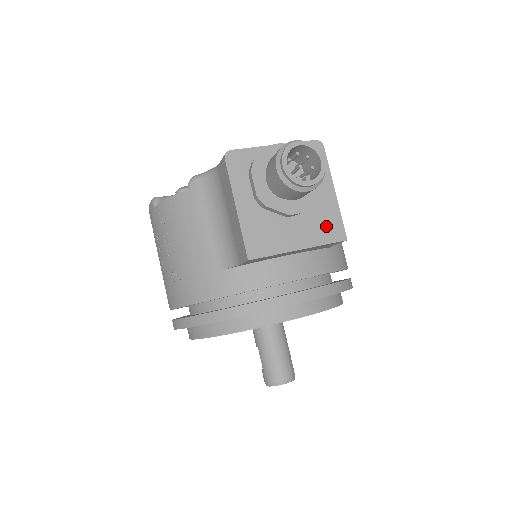
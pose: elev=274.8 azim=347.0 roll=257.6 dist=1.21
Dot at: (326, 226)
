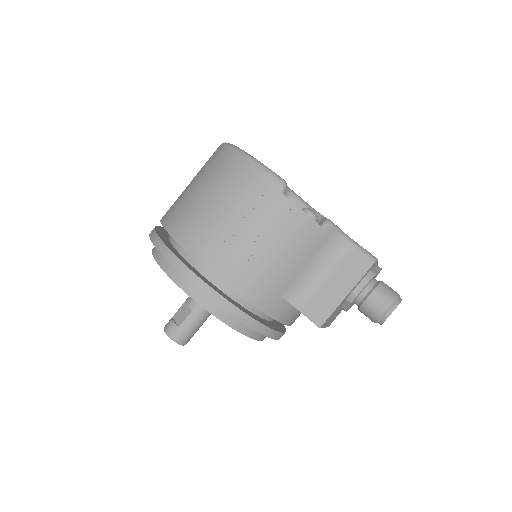
Dot at: (335, 317)
